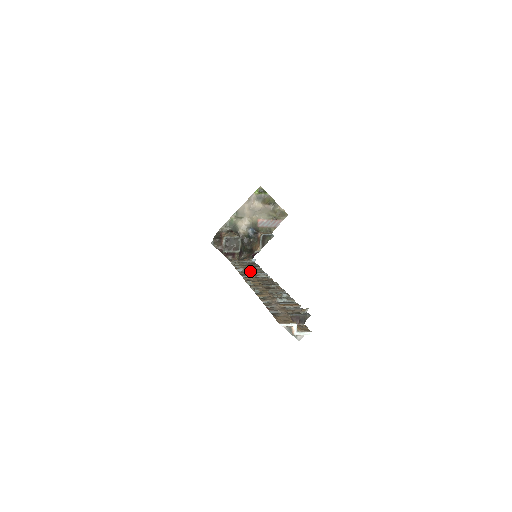
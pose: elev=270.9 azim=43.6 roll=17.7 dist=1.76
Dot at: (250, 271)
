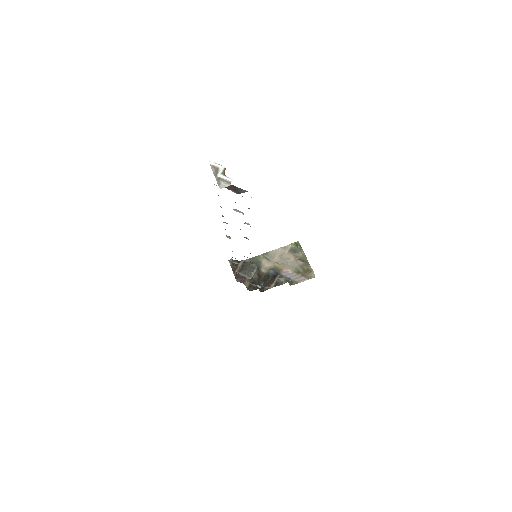
Dot at: occluded
